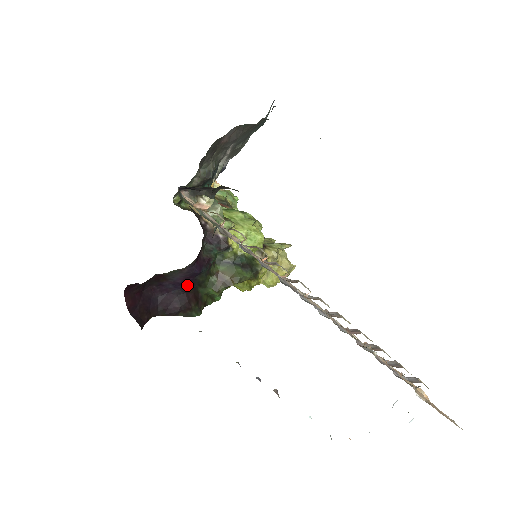
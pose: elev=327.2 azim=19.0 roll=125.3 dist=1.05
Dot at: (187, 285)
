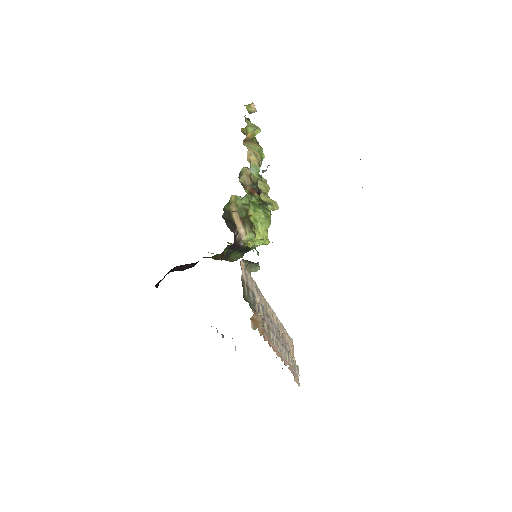
Dot at: occluded
